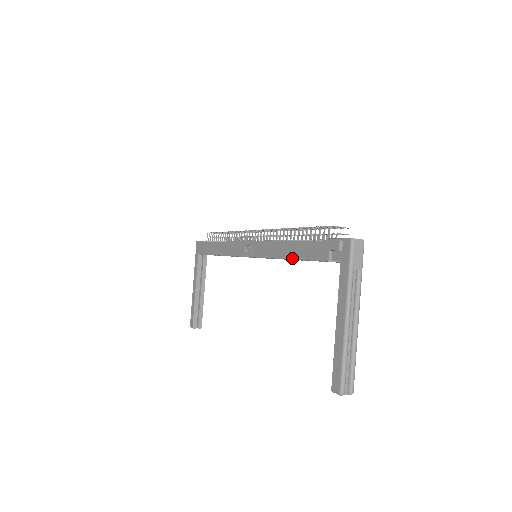
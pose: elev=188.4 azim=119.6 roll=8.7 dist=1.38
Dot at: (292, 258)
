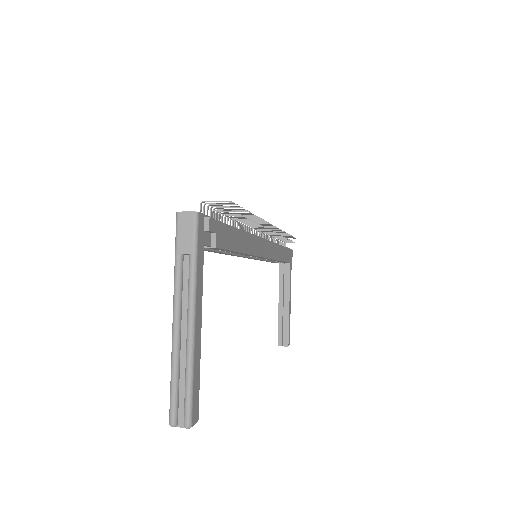
Dot at: occluded
